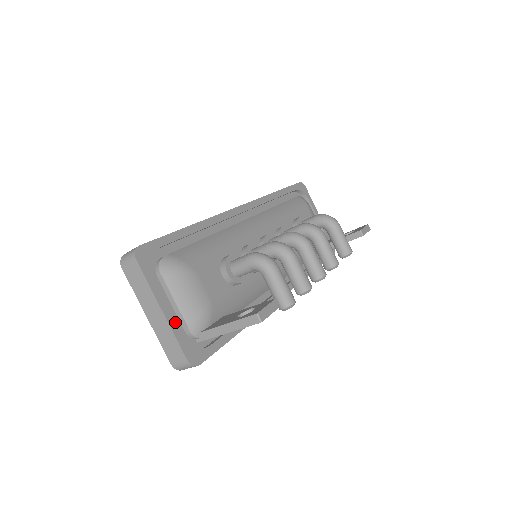
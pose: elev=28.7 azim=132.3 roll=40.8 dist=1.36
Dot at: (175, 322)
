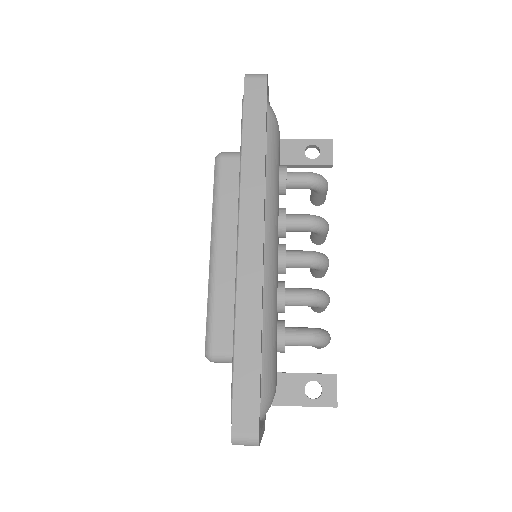
Dot at: (263, 426)
